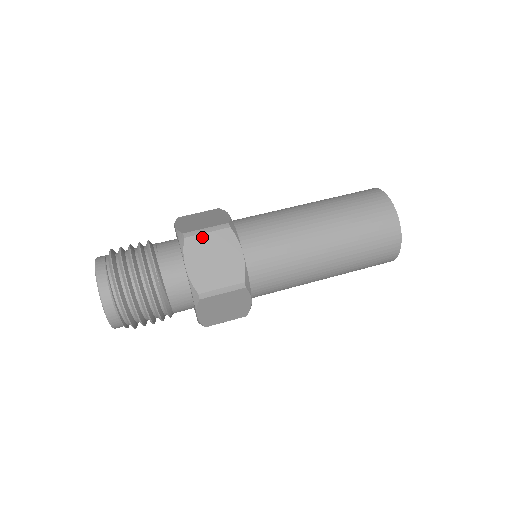
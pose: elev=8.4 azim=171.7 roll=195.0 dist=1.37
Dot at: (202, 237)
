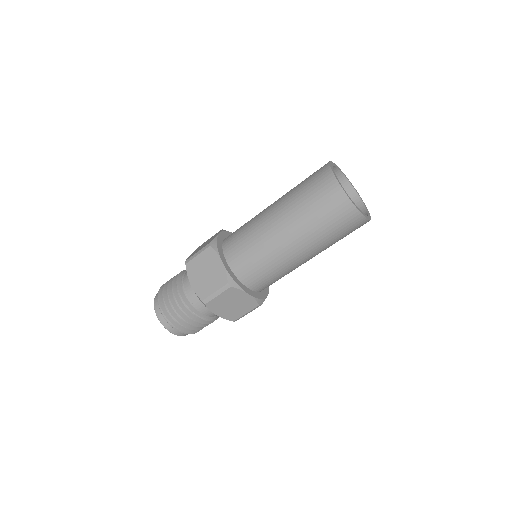
Dot at: (216, 299)
